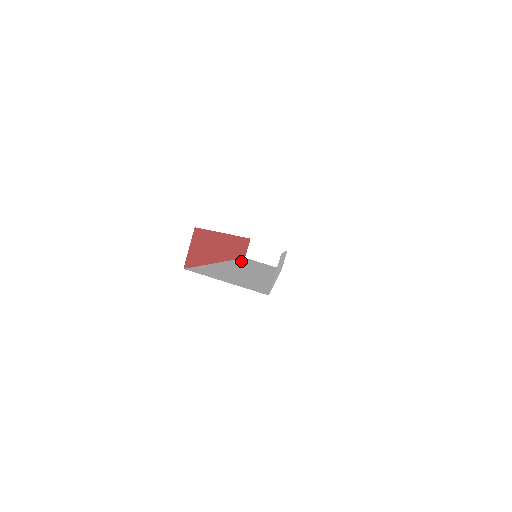
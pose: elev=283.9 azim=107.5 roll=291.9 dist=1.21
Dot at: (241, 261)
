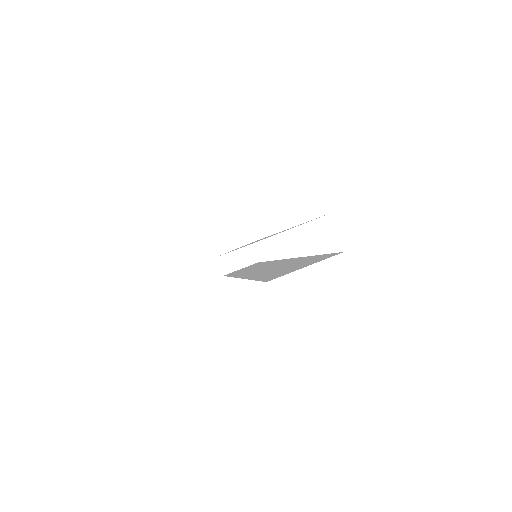
Dot at: occluded
